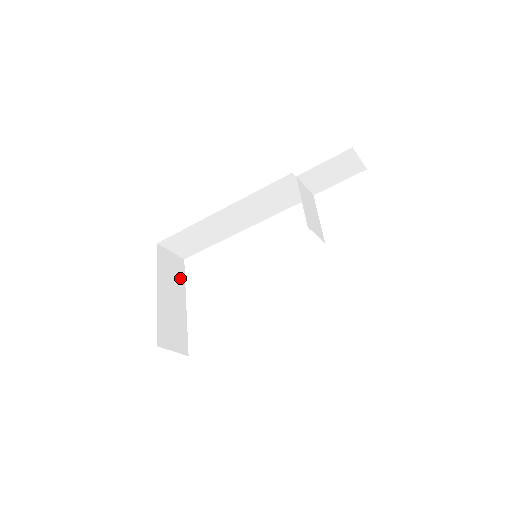
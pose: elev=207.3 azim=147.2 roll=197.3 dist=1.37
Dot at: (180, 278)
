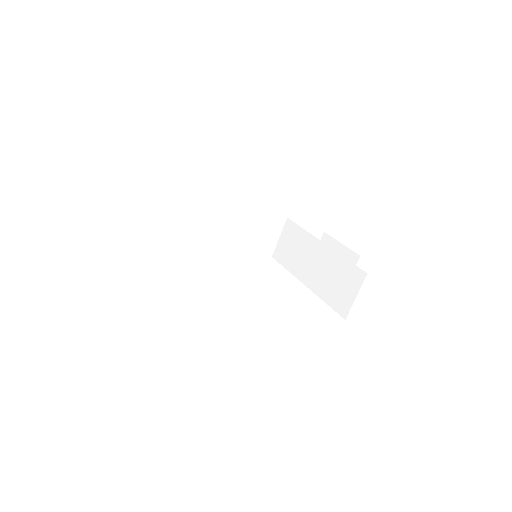
Dot at: occluded
